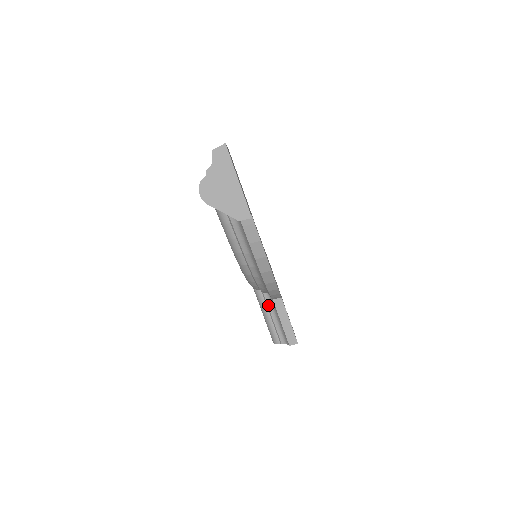
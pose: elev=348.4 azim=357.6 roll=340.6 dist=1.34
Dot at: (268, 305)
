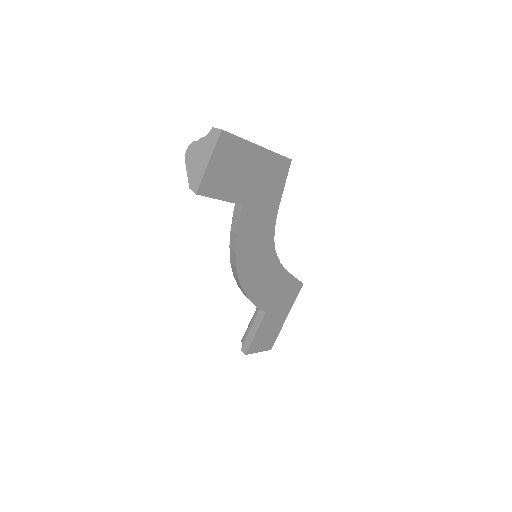
Dot at: (259, 309)
